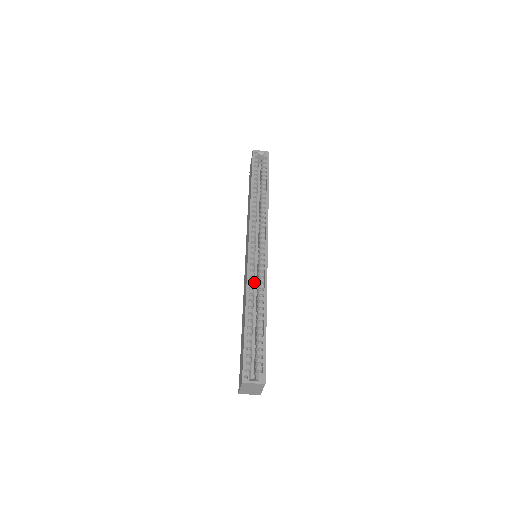
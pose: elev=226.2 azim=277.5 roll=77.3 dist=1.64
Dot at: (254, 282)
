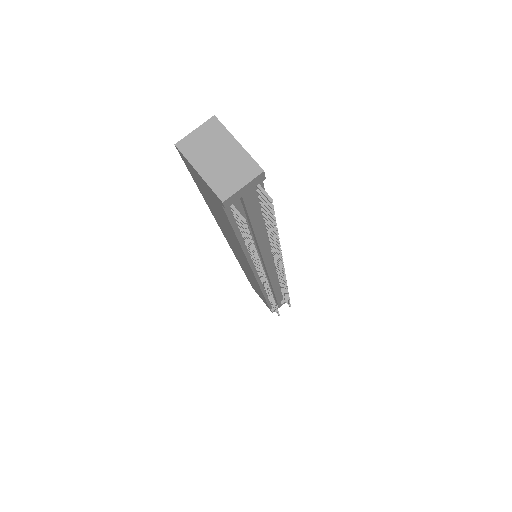
Dot at: occluded
